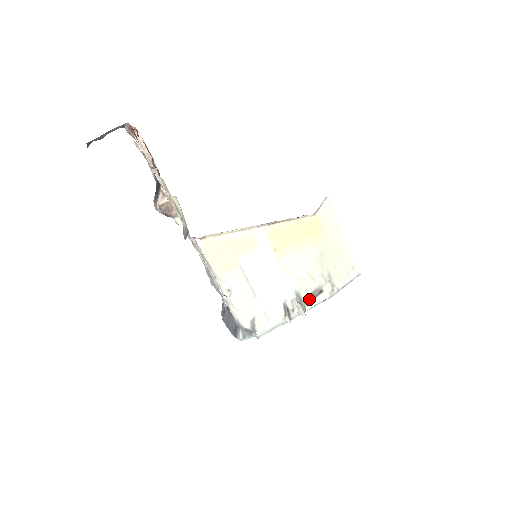
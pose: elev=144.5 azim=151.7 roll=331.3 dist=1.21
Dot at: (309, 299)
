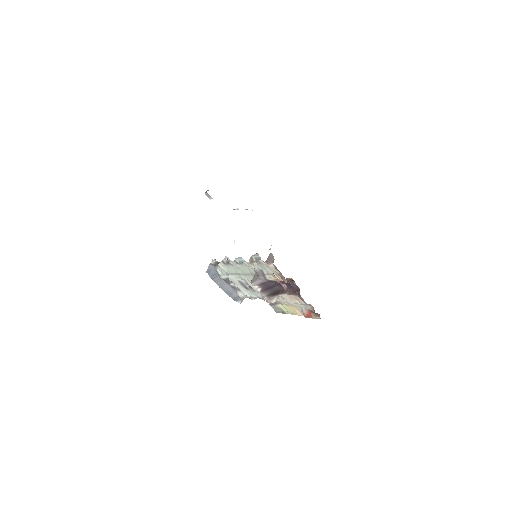
Dot at: occluded
